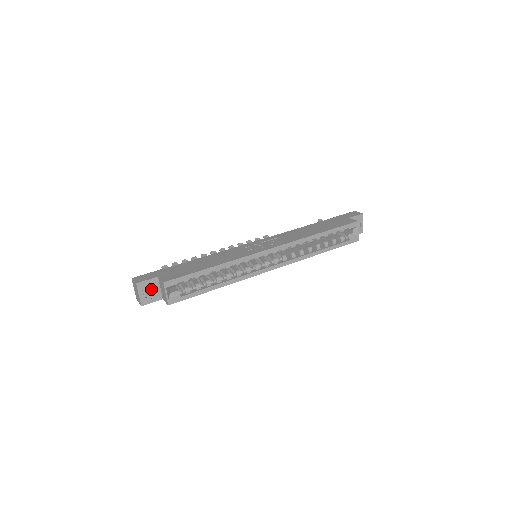
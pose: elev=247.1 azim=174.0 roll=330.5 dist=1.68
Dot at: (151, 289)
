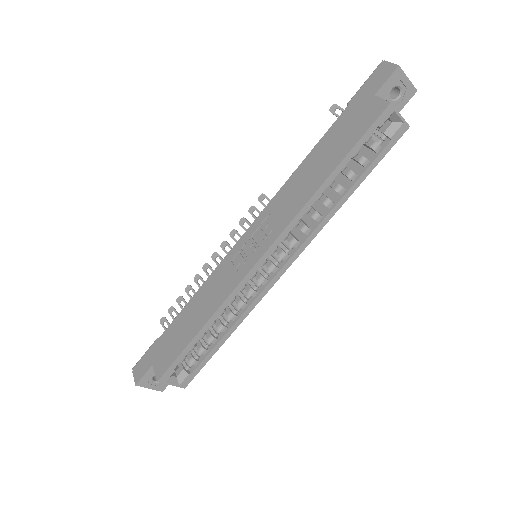
Dot at: occluded
